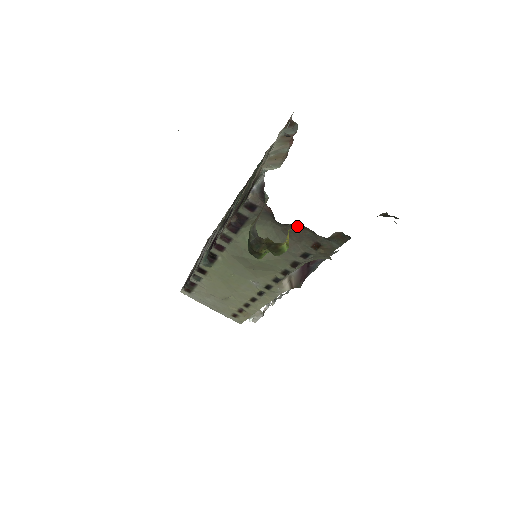
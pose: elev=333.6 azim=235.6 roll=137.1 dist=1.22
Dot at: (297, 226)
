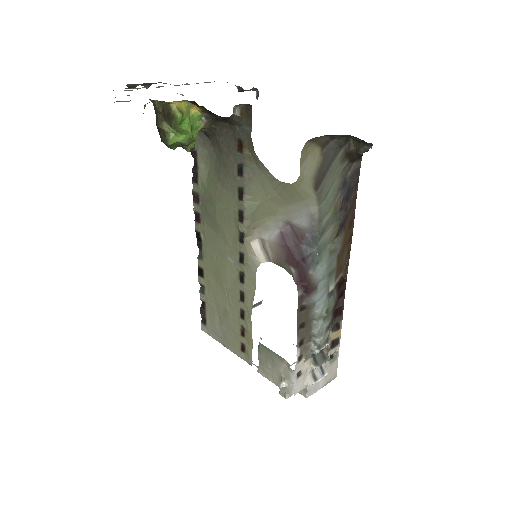
Dot at: (220, 129)
